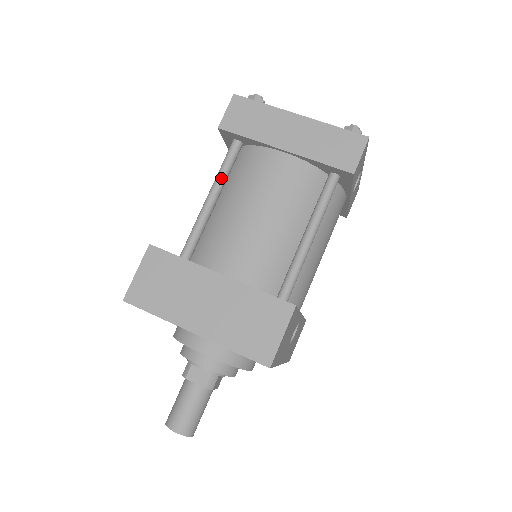
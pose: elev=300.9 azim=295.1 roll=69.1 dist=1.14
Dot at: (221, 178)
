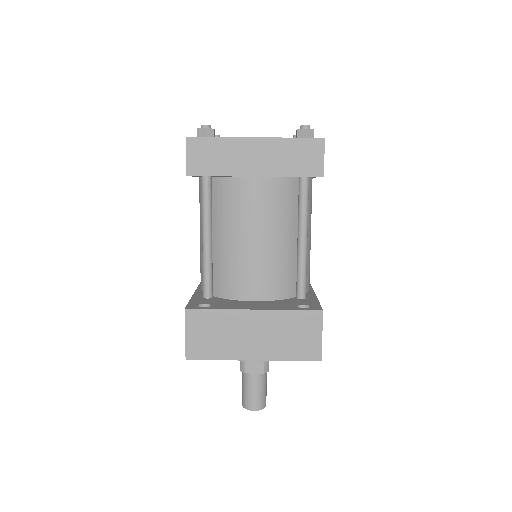
Dot at: (208, 217)
